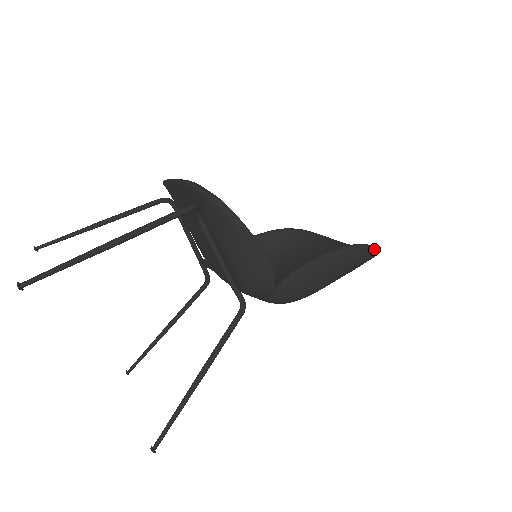
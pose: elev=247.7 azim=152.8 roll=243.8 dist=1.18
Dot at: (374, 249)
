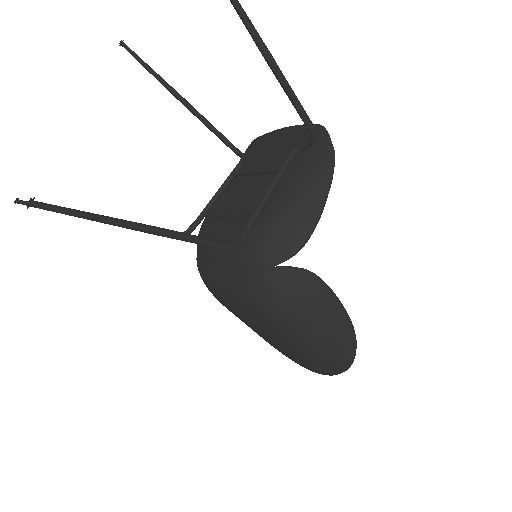
Dot at: (354, 355)
